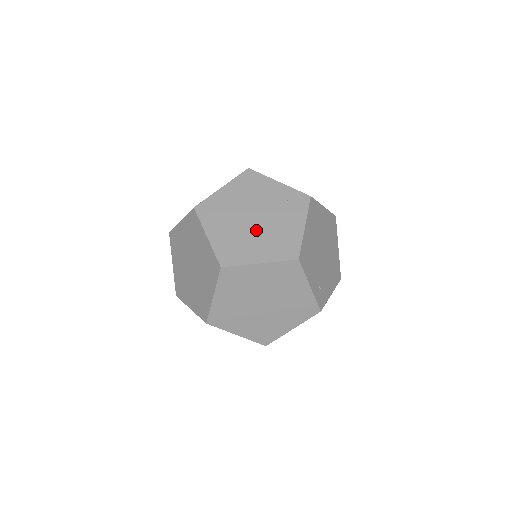
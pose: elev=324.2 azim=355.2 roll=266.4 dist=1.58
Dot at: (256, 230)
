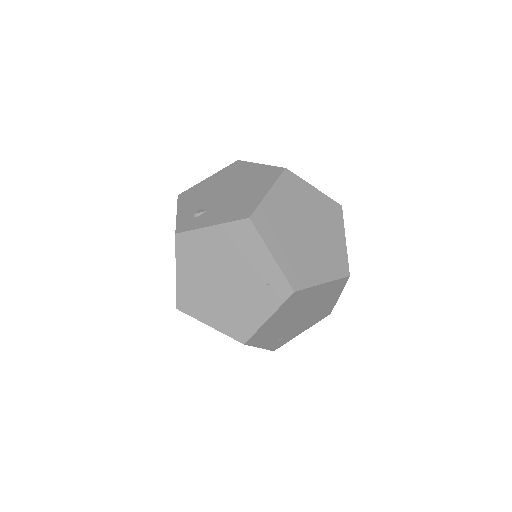
Dot at: (221, 294)
